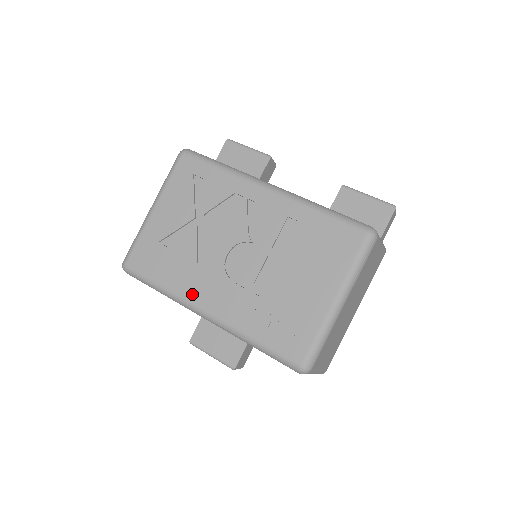
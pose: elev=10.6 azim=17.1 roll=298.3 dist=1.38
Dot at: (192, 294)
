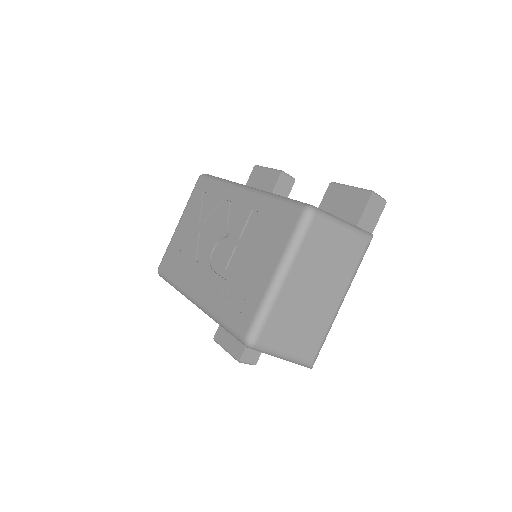
Dot at: (189, 285)
